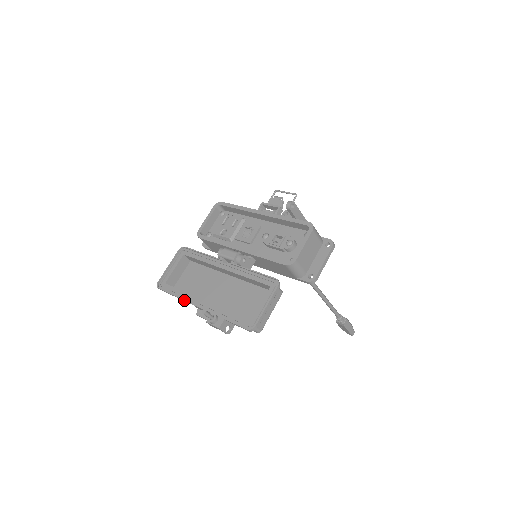
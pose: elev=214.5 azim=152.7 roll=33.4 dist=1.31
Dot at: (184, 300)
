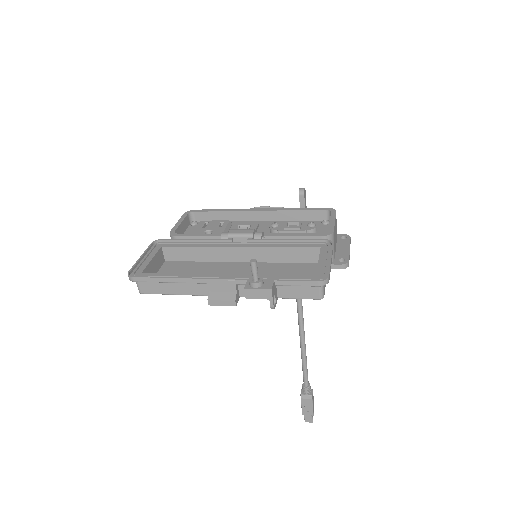
Dot at: (190, 278)
